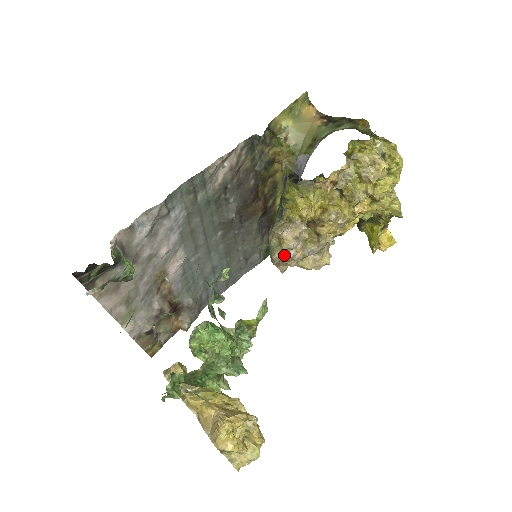
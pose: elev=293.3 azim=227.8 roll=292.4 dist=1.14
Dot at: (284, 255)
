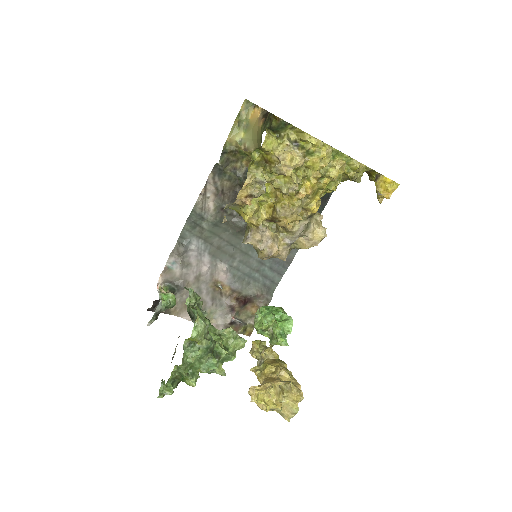
Dot at: (263, 254)
